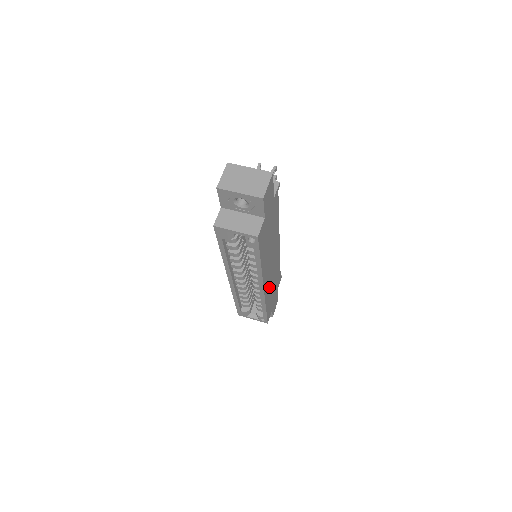
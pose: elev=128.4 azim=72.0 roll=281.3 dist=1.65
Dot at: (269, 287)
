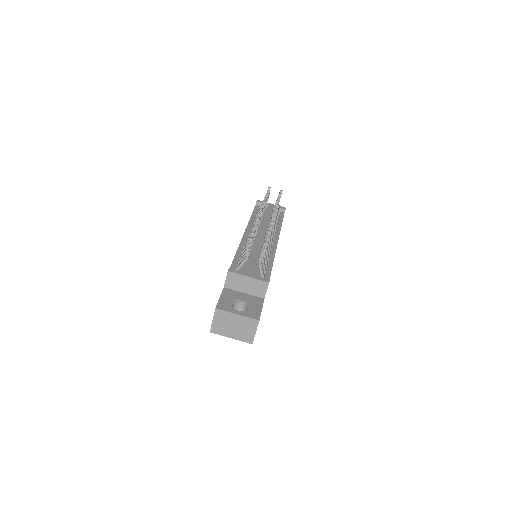
Dot at: occluded
